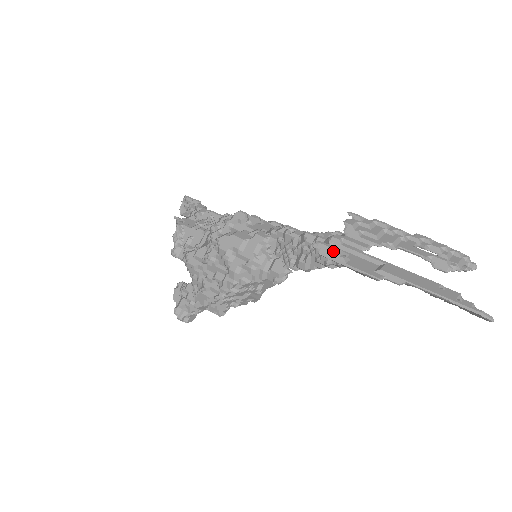
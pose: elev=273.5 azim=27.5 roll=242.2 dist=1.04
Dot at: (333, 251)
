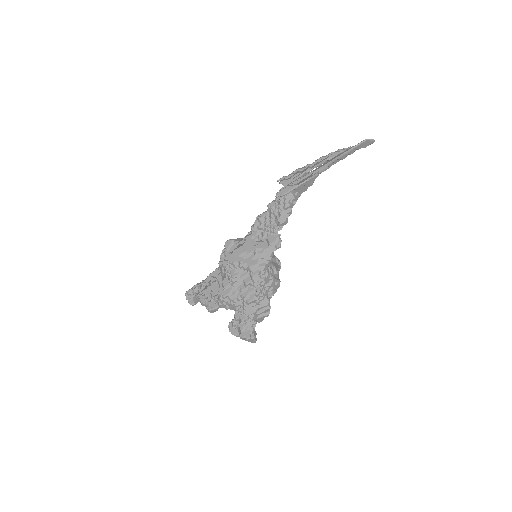
Dot at: (287, 188)
